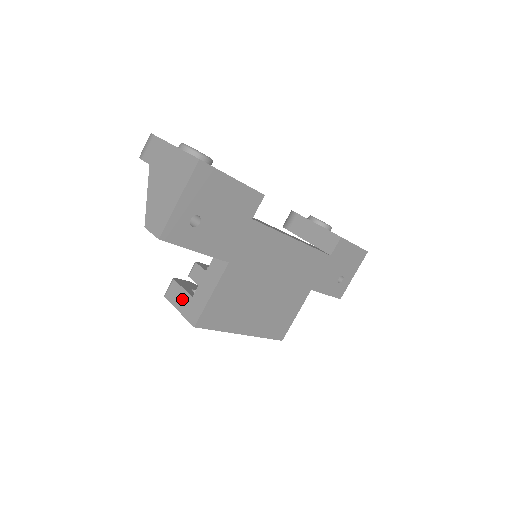
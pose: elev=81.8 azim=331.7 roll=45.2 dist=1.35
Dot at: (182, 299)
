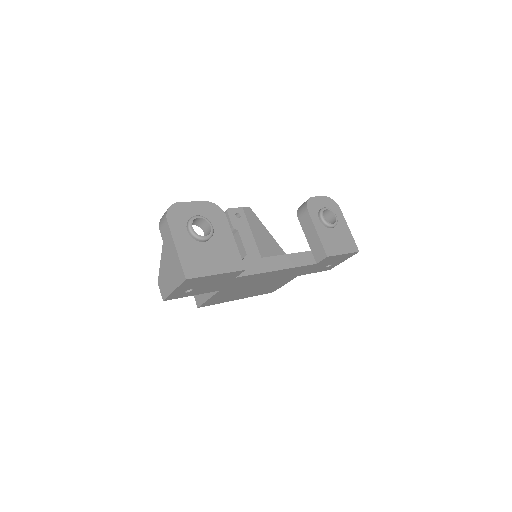
Dot at: occluded
